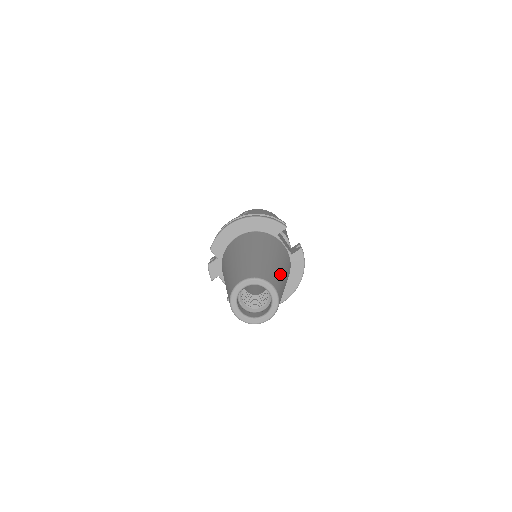
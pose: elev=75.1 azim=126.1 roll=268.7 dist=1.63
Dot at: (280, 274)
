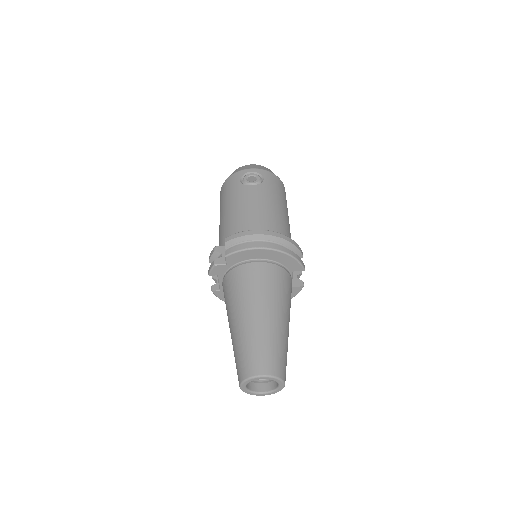
Dot at: occluded
